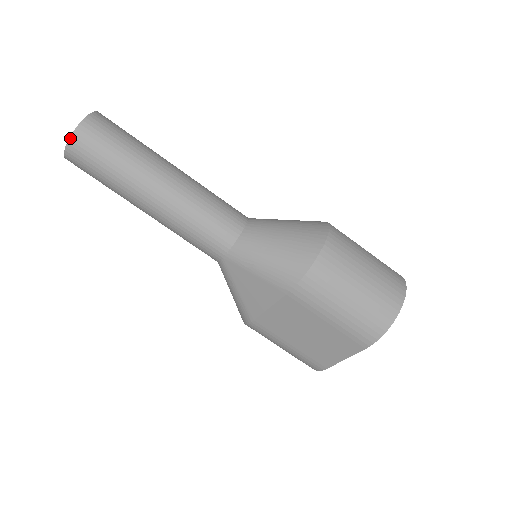
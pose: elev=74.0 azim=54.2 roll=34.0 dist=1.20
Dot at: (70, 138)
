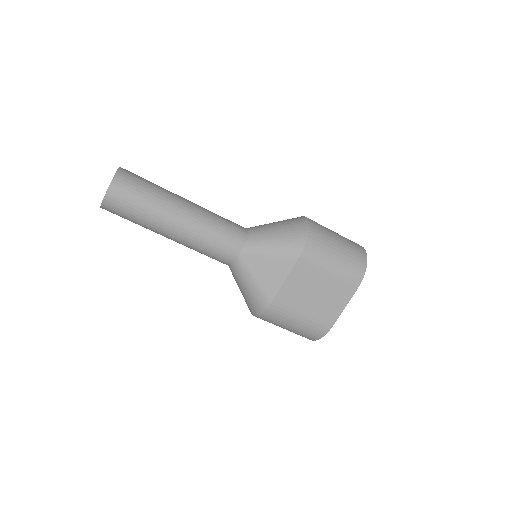
Dot at: (112, 182)
